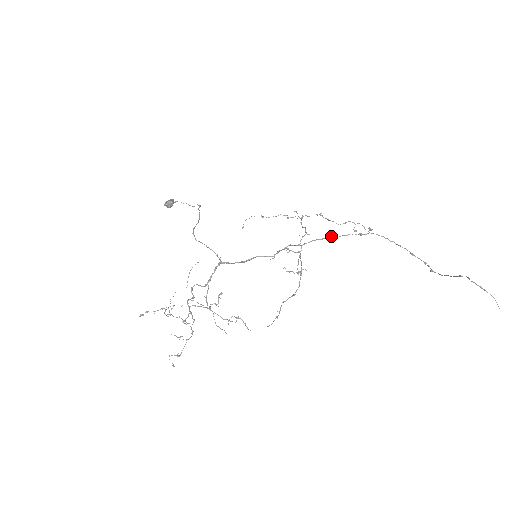
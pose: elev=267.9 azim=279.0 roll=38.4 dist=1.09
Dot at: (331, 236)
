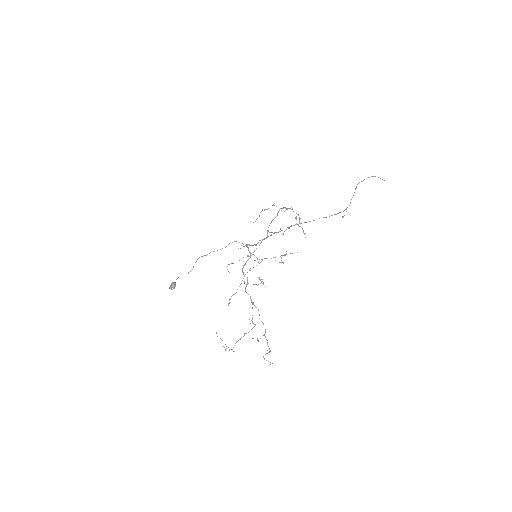
Dot at: (282, 230)
